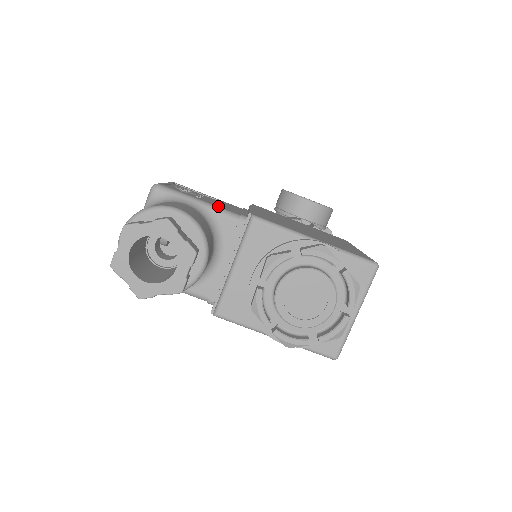
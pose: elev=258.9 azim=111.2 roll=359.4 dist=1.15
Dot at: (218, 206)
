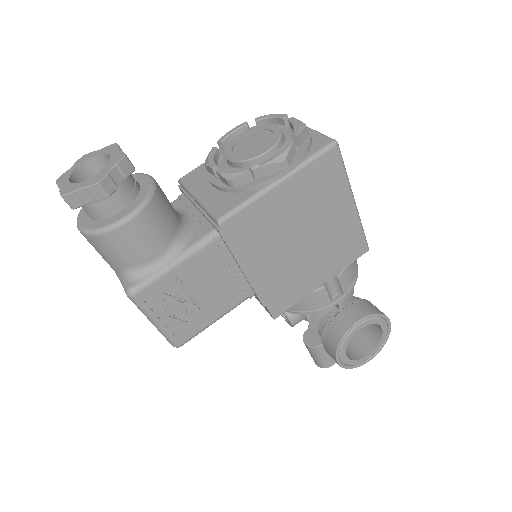
Dot at: occluded
